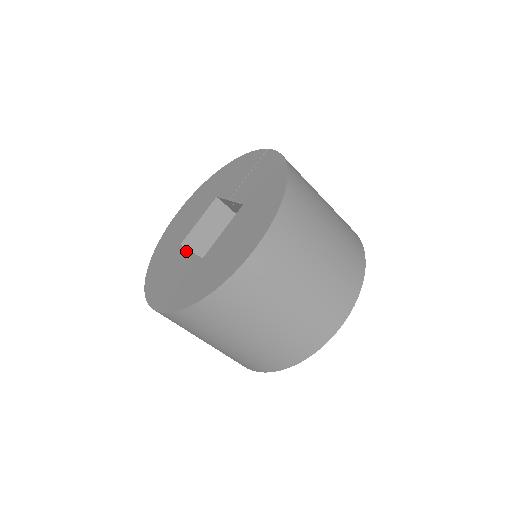
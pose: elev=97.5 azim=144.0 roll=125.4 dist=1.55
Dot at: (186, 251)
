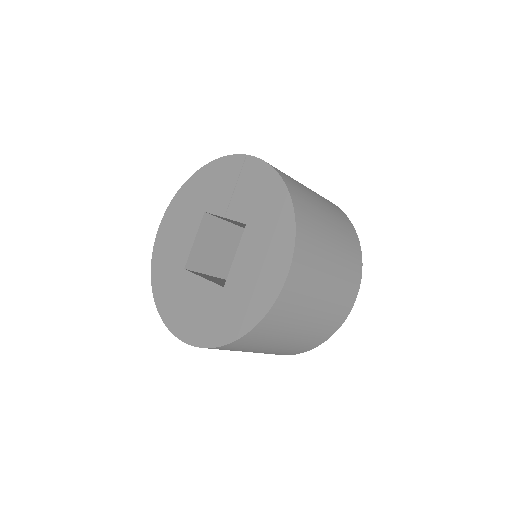
Dot at: (197, 278)
